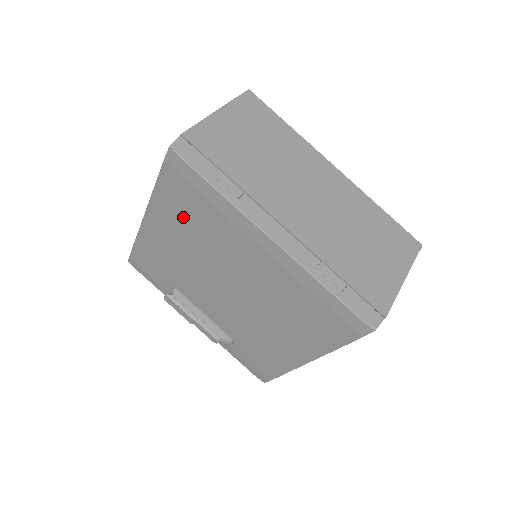
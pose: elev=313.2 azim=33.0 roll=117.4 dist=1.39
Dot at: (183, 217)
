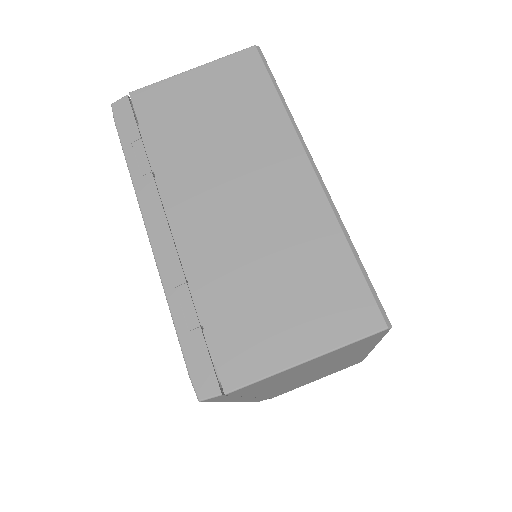
Dot at: occluded
